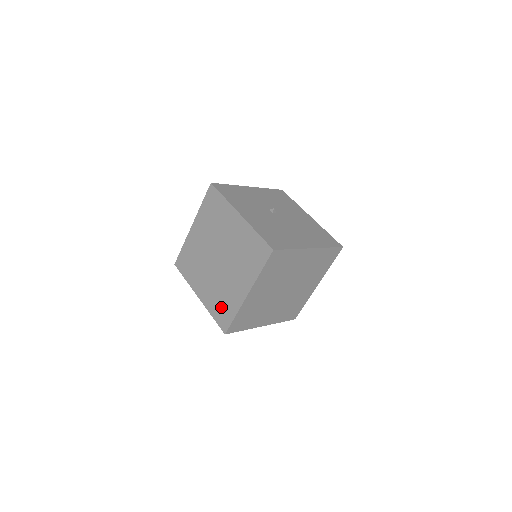
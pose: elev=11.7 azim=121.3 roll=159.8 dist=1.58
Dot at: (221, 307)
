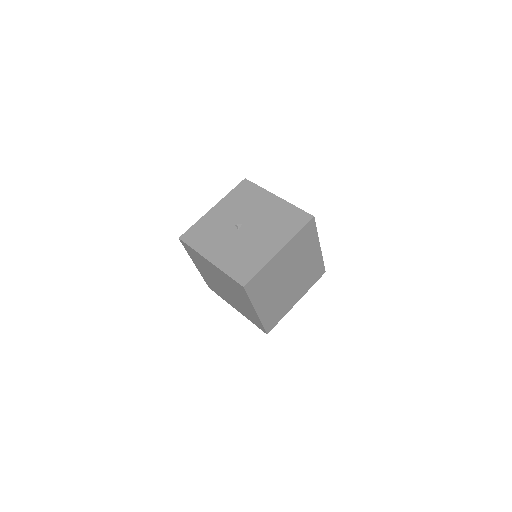
Dot at: (251, 318)
